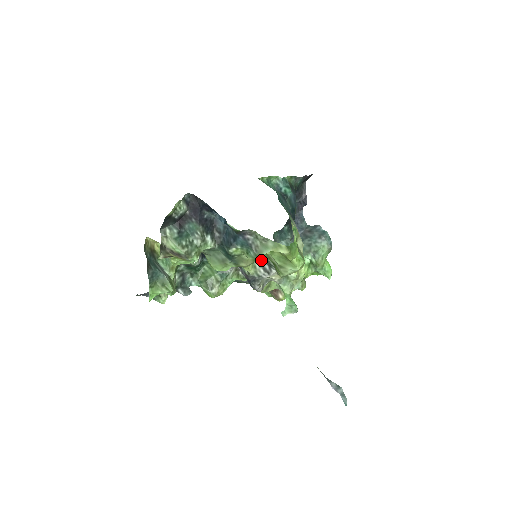
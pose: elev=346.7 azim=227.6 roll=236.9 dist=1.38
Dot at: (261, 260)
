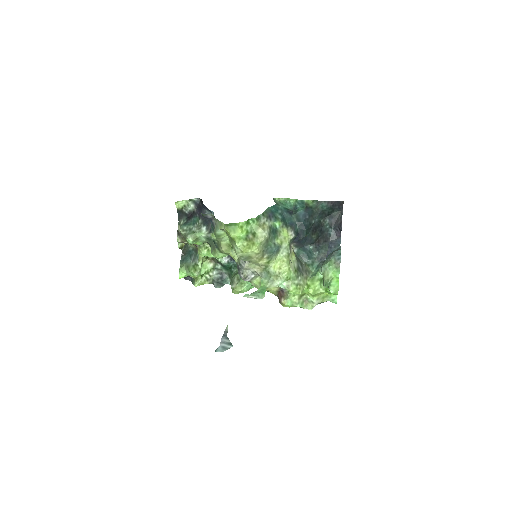
Dot at: occluded
